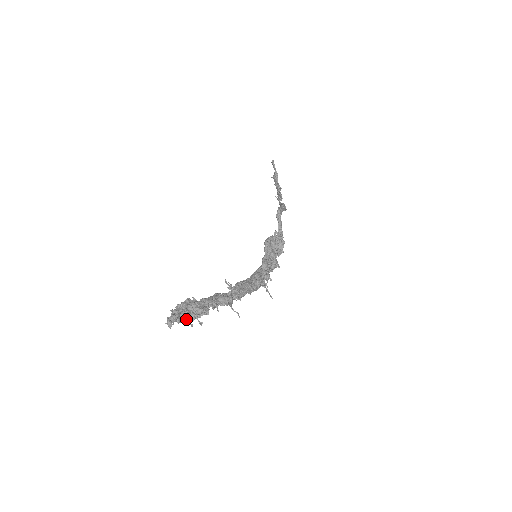
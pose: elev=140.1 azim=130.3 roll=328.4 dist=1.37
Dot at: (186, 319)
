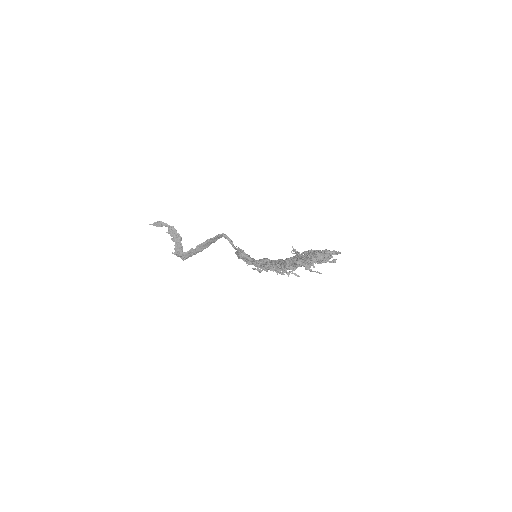
Dot at: occluded
